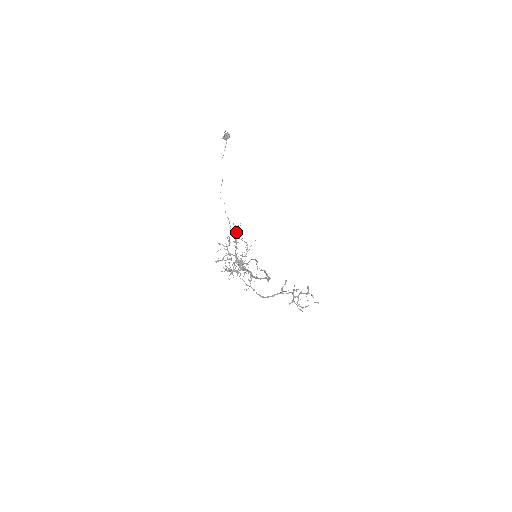
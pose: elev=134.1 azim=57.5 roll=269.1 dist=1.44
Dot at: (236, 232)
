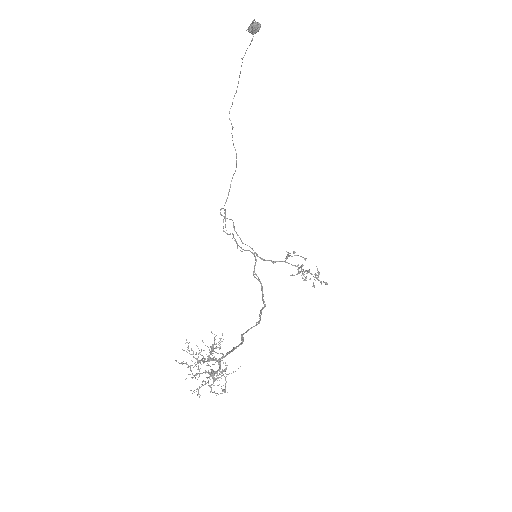
Dot at: (213, 345)
